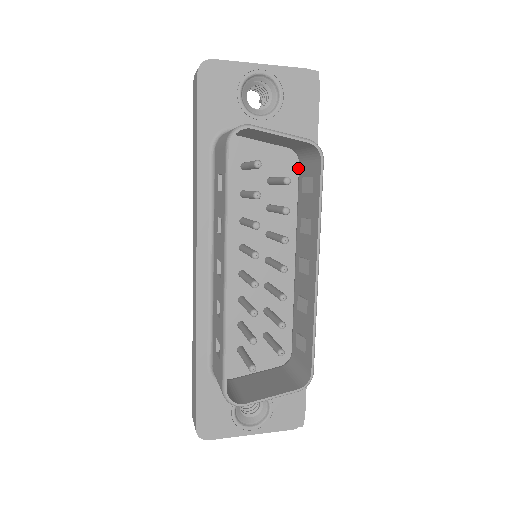
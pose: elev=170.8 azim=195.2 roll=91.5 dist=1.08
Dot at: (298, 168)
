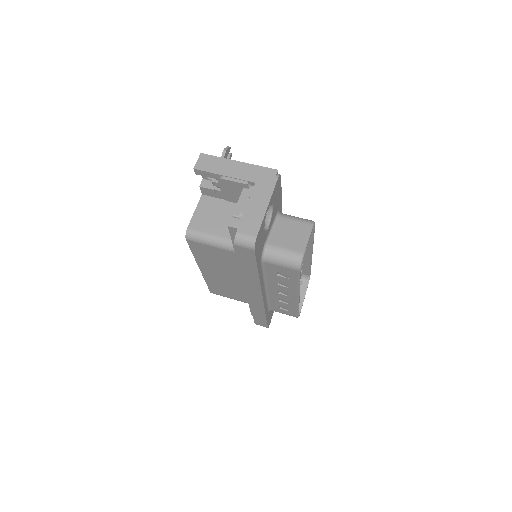
Dot at: occluded
